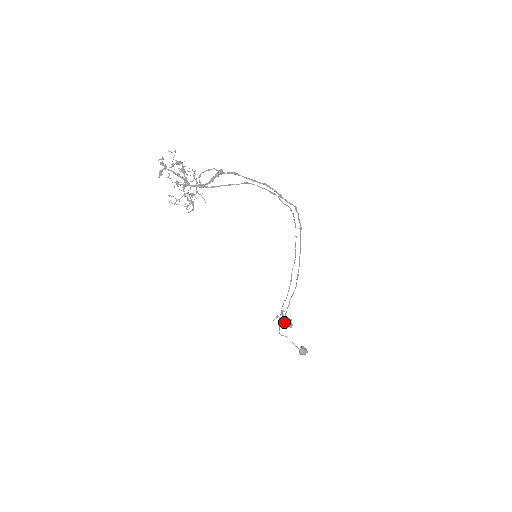
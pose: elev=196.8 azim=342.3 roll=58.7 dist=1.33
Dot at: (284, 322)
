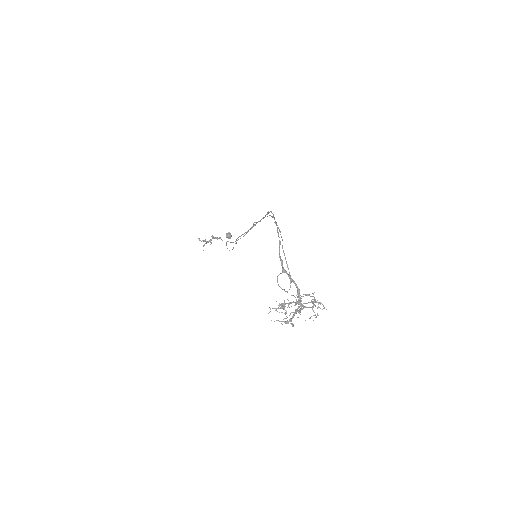
Dot at: occluded
